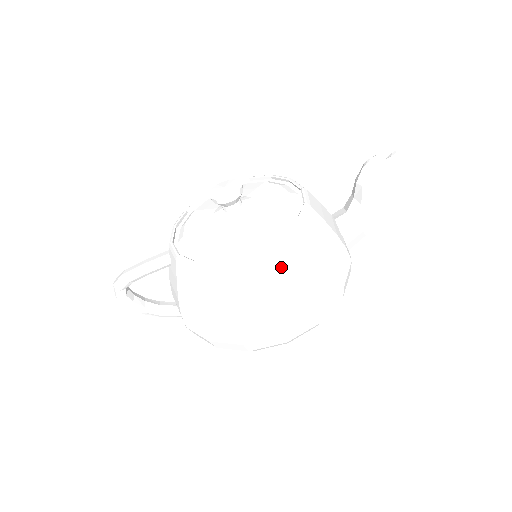
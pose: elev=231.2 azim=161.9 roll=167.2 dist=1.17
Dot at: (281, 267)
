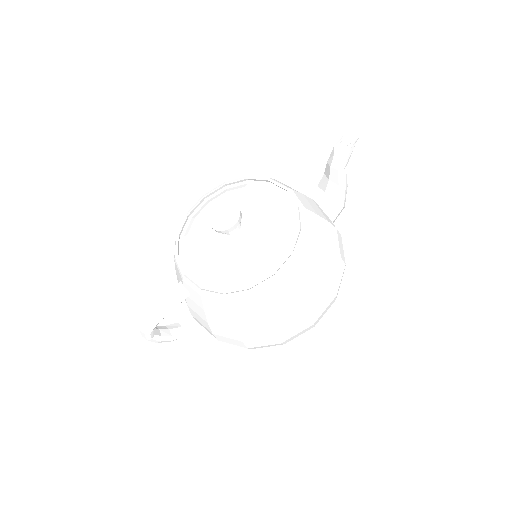
Dot at: (302, 275)
